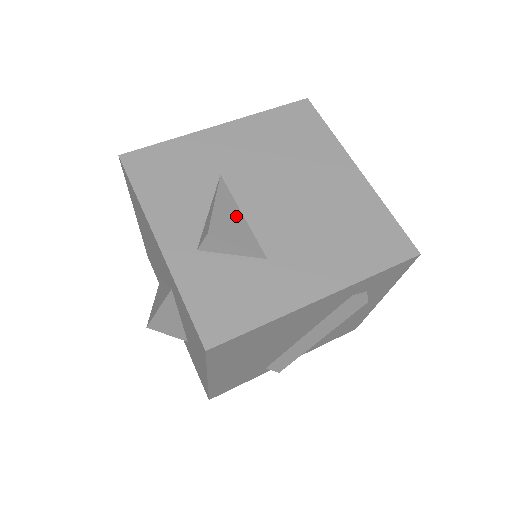
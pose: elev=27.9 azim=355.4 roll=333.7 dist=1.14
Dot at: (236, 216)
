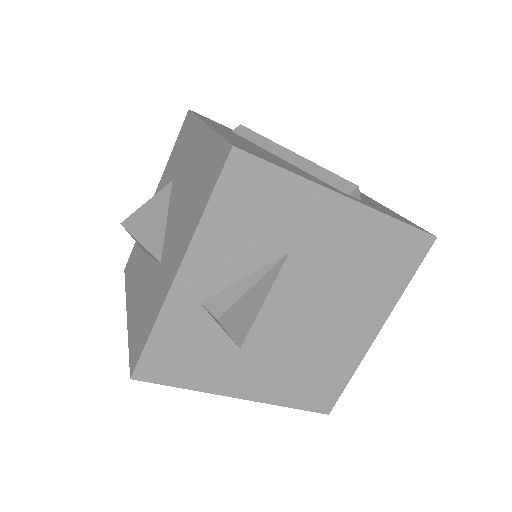
Dot at: (258, 302)
